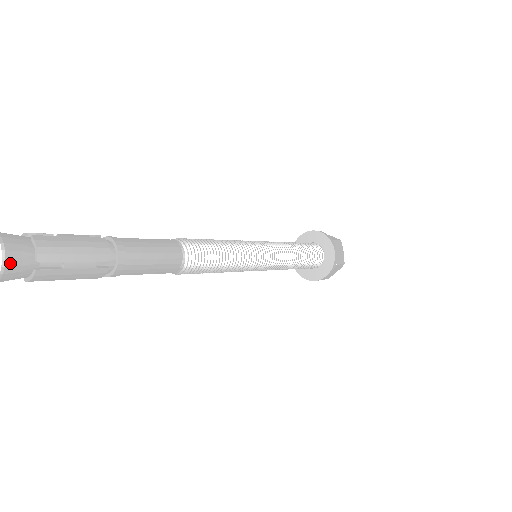
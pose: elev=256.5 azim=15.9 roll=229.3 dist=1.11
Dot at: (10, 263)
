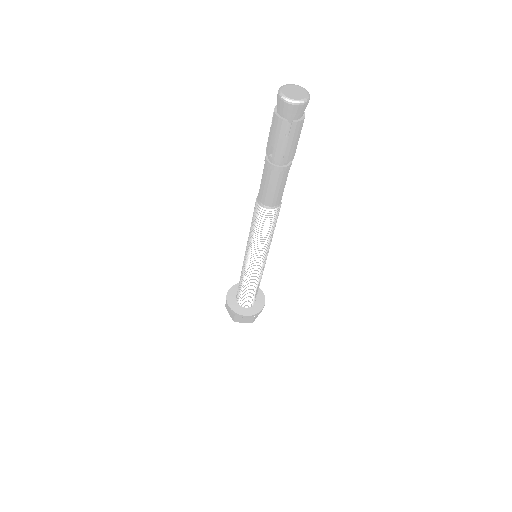
Dot at: occluded
